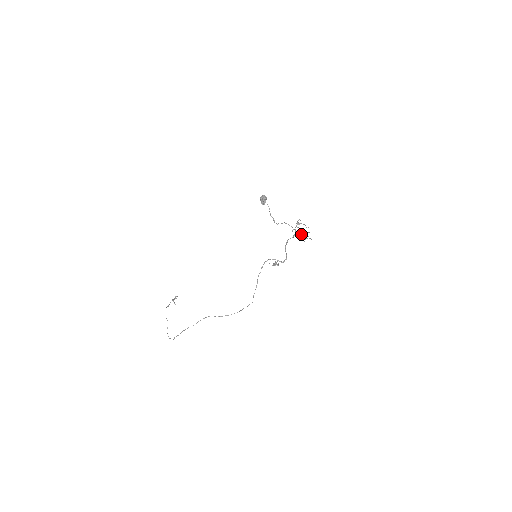
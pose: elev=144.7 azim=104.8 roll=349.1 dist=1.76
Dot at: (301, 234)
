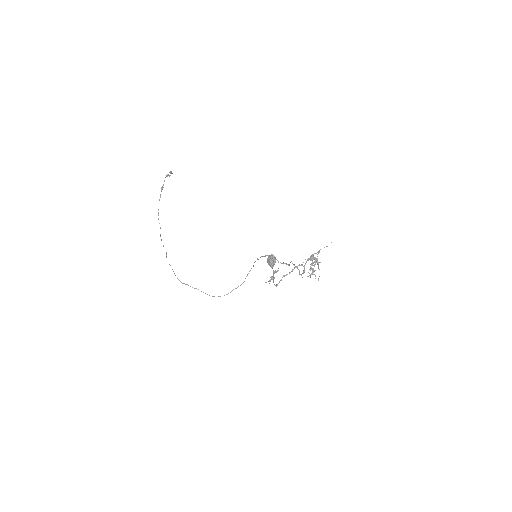
Dot at: (312, 262)
